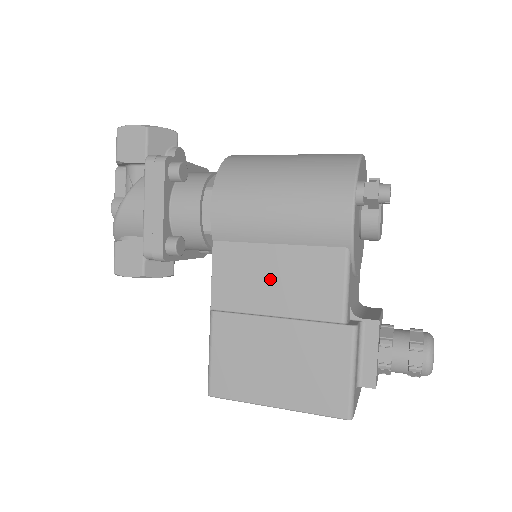
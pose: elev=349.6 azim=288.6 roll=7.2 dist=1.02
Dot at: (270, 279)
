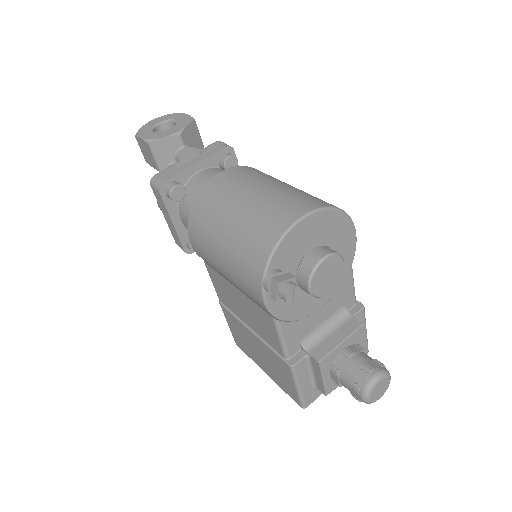
Dot at: (240, 305)
